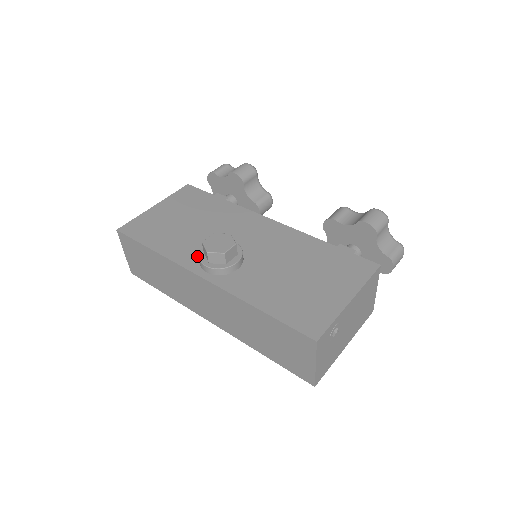
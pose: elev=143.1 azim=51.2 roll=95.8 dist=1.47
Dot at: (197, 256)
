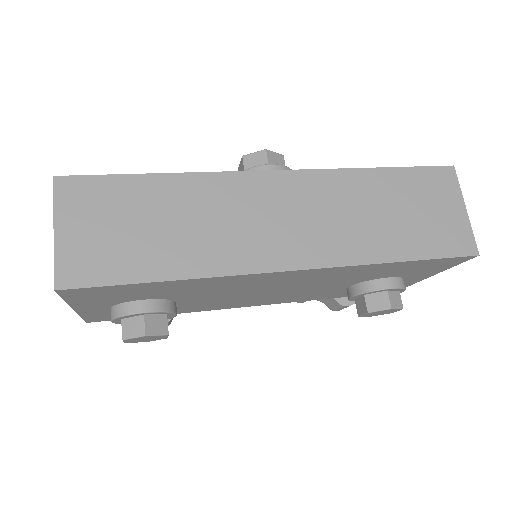
Dot at: occluded
